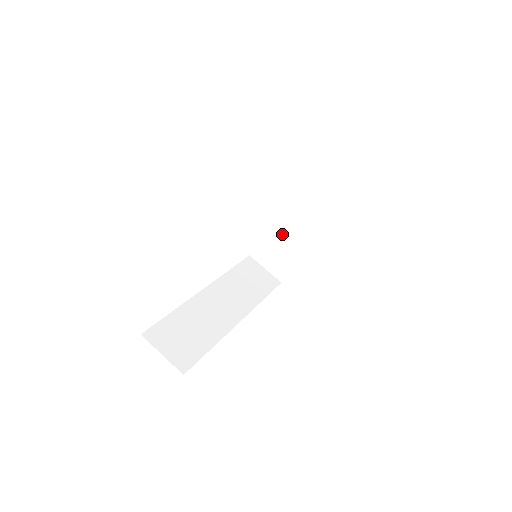
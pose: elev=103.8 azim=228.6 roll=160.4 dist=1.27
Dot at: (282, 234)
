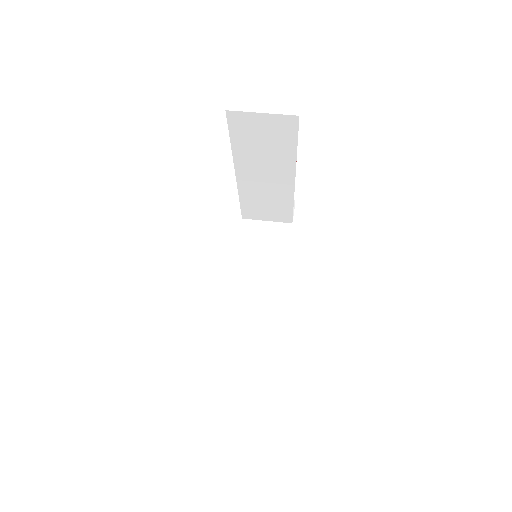
Dot at: (250, 308)
